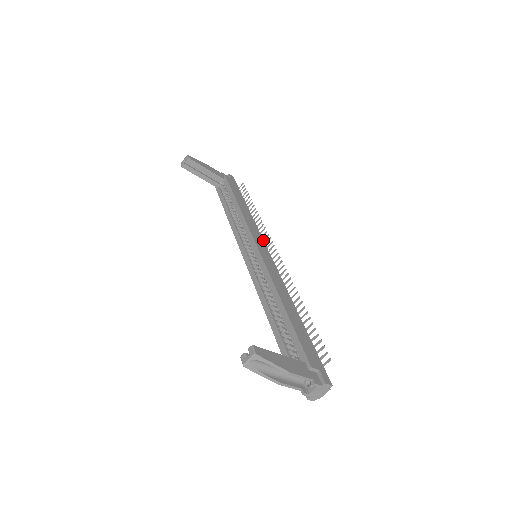
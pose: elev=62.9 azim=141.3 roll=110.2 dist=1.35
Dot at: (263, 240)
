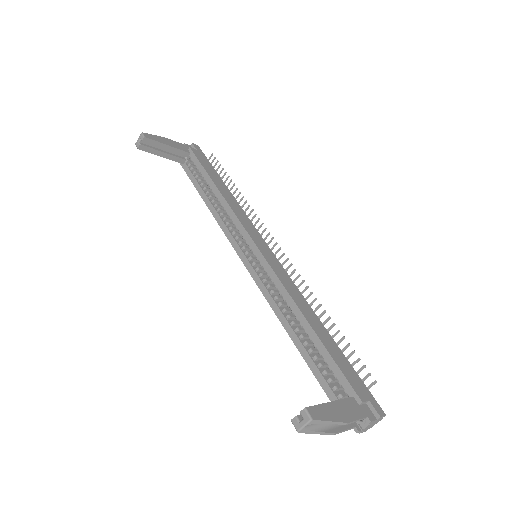
Dot at: (258, 232)
